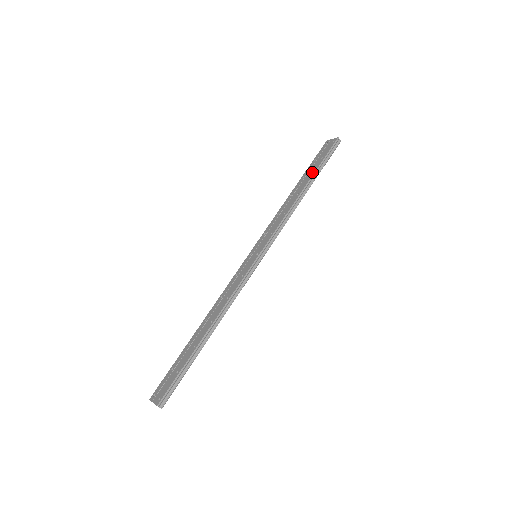
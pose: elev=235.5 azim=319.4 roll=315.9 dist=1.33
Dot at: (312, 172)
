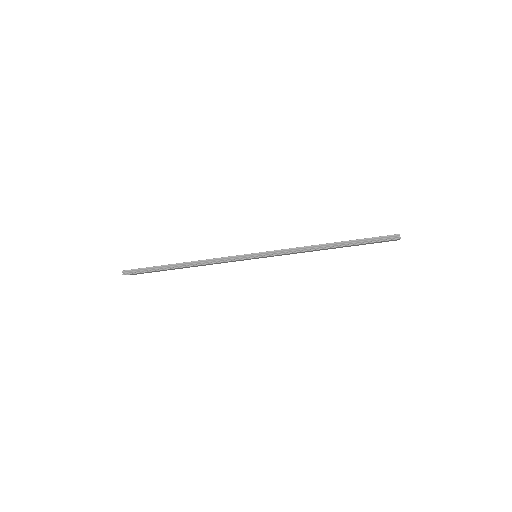
Dot at: (351, 240)
